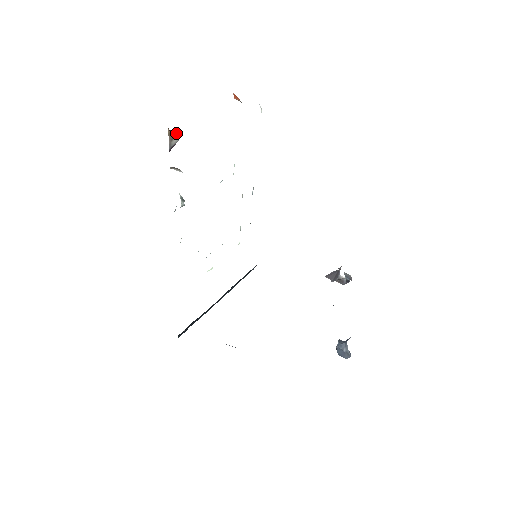
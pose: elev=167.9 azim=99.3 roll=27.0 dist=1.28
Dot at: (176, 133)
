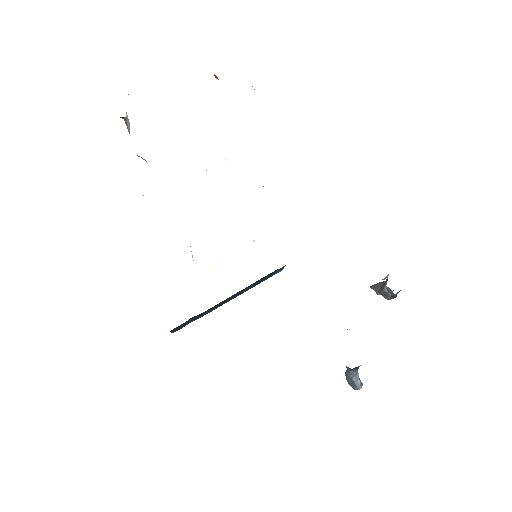
Dot at: (126, 119)
